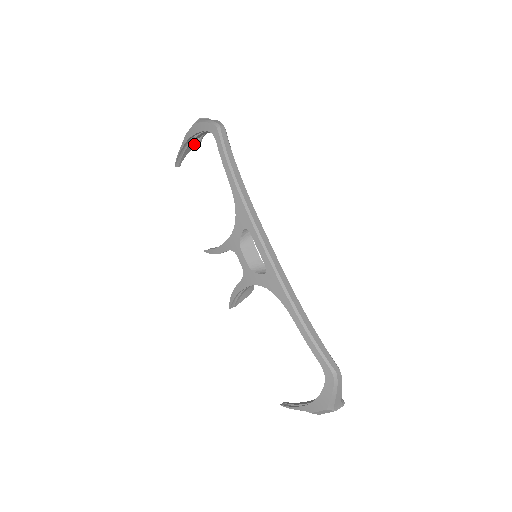
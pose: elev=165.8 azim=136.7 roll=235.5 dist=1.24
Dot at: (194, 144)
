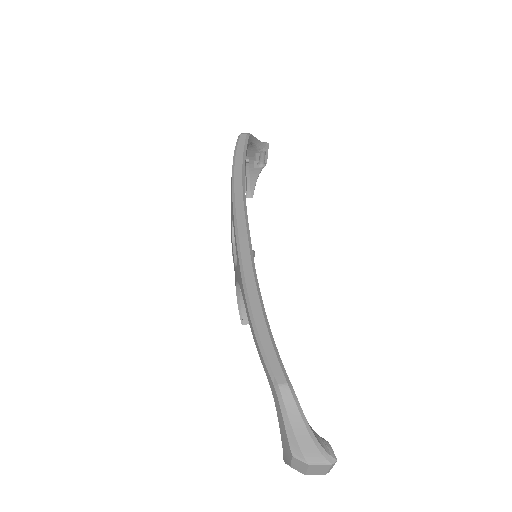
Dot at: (256, 171)
